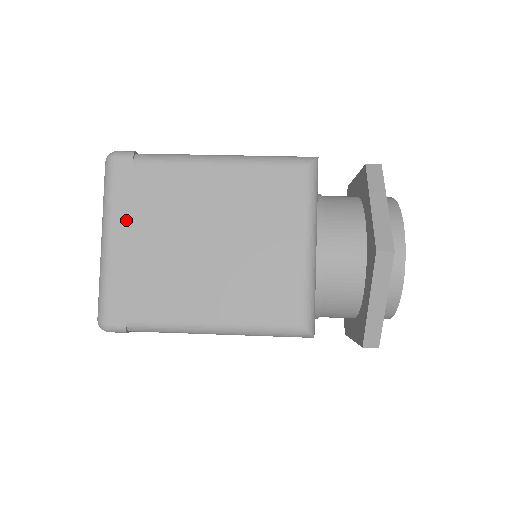
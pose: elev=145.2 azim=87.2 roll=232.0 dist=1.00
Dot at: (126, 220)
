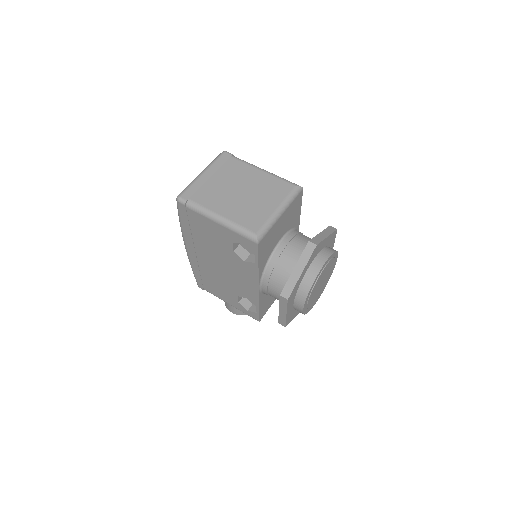
Dot at: (214, 171)
